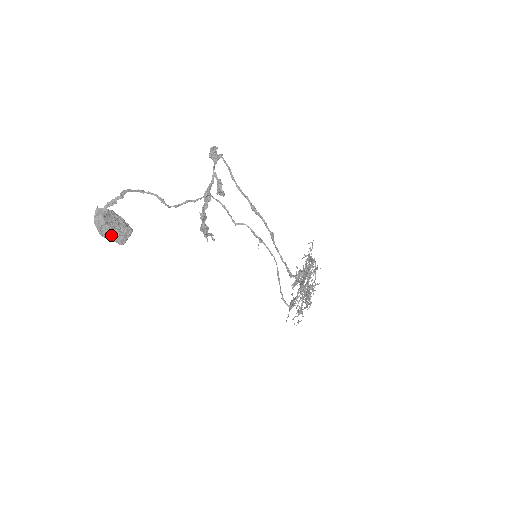
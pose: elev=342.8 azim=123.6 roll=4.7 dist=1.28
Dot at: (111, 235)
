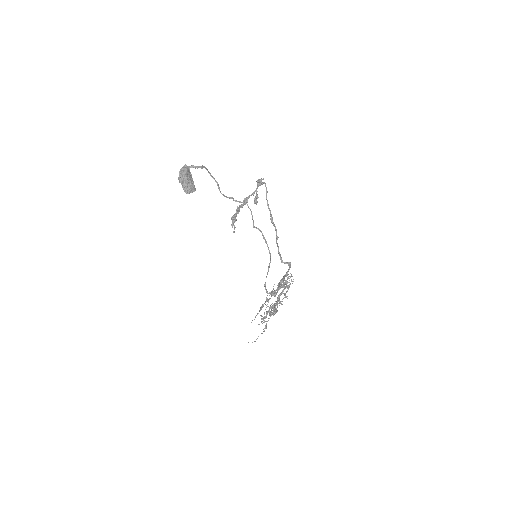
Dot at: (184, 183)
